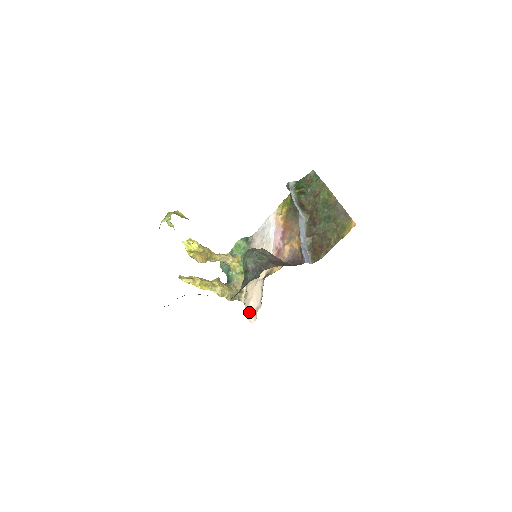
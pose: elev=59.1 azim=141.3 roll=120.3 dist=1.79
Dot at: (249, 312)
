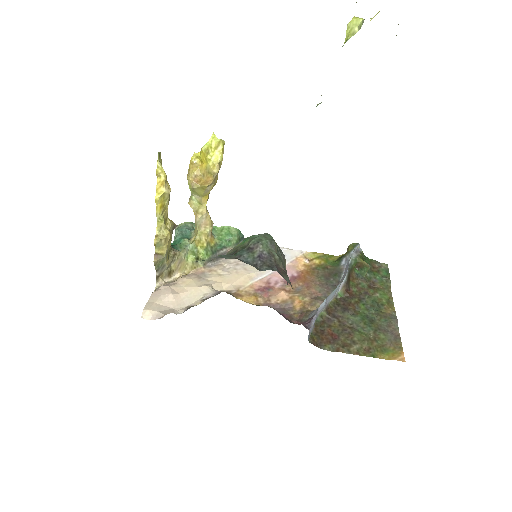
Dot at: (155, 302)
